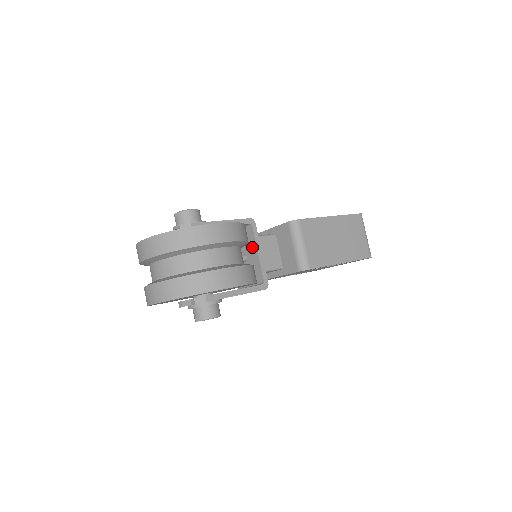
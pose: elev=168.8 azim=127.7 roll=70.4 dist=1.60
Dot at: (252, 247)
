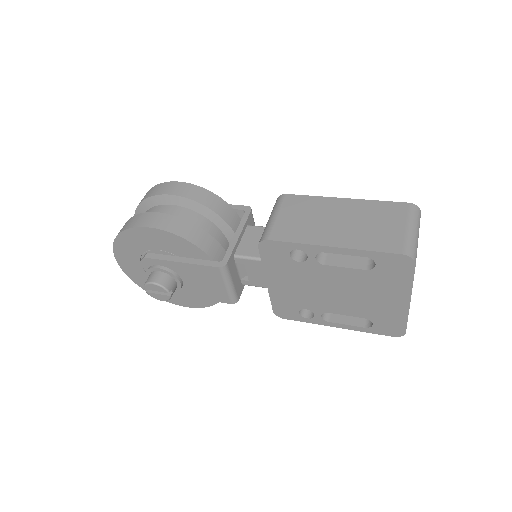
Dot at: occluded
